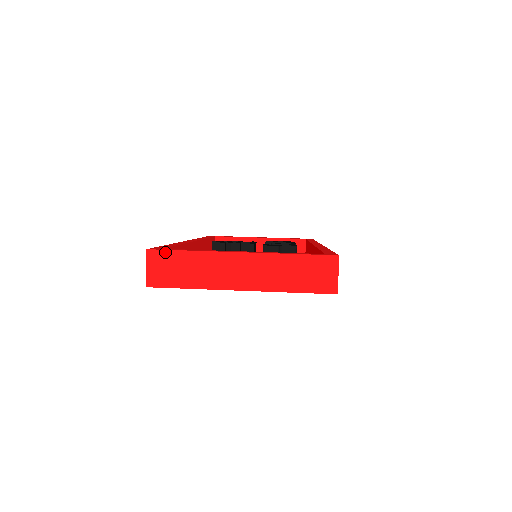
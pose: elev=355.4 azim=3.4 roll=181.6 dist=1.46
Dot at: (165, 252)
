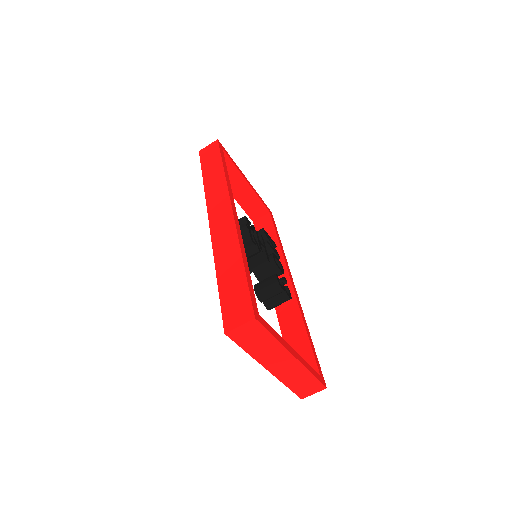
Dot at: (262, 328)
